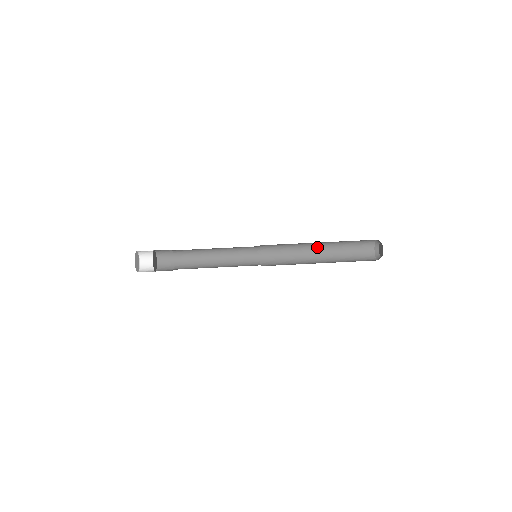
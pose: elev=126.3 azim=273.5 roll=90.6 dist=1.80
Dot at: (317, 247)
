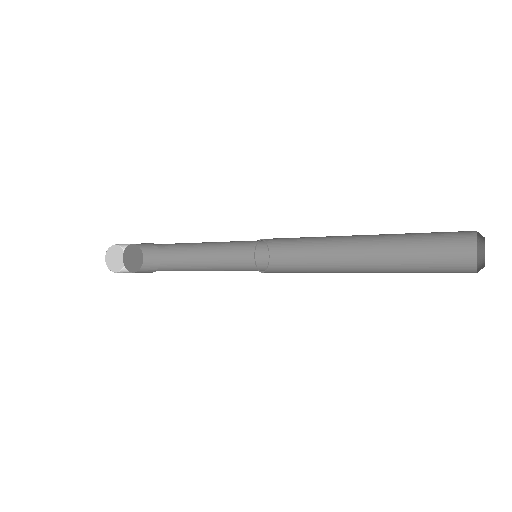
Dot at: (362, 252)
